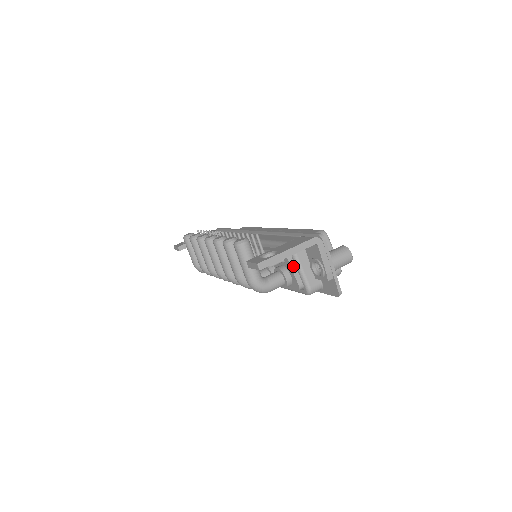
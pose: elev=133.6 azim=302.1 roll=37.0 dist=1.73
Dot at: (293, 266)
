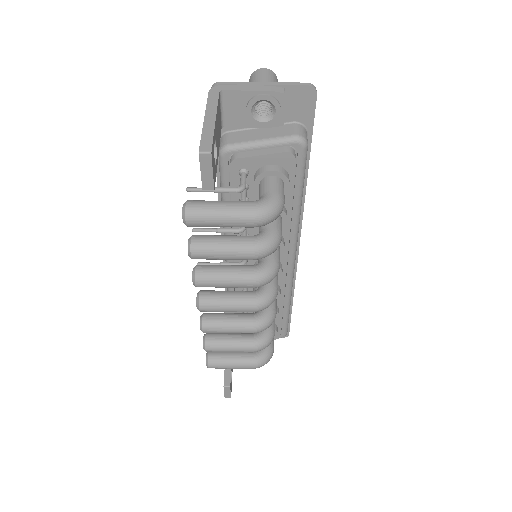
Dot at: (254, 154)
